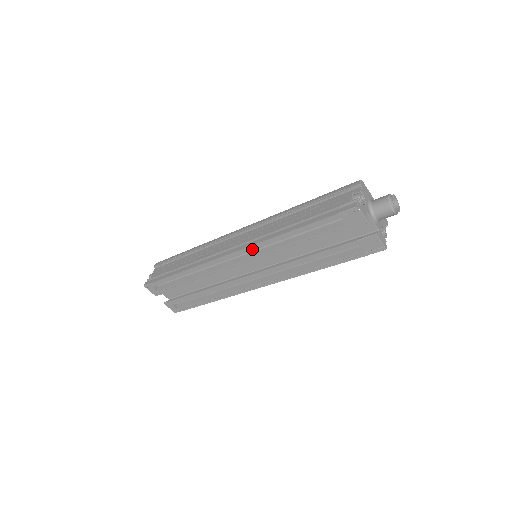
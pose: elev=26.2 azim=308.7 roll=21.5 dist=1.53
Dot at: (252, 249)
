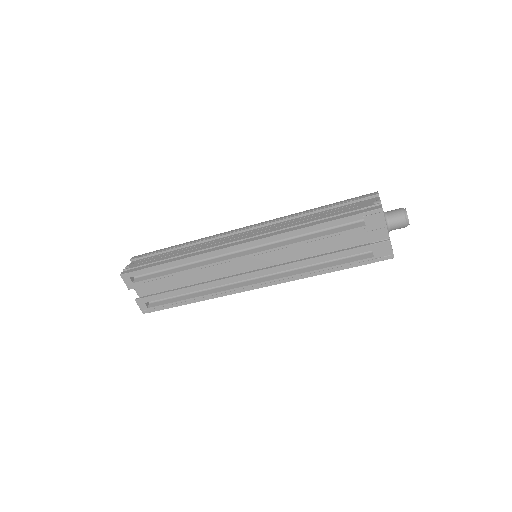
Dot at: (262, 242)
